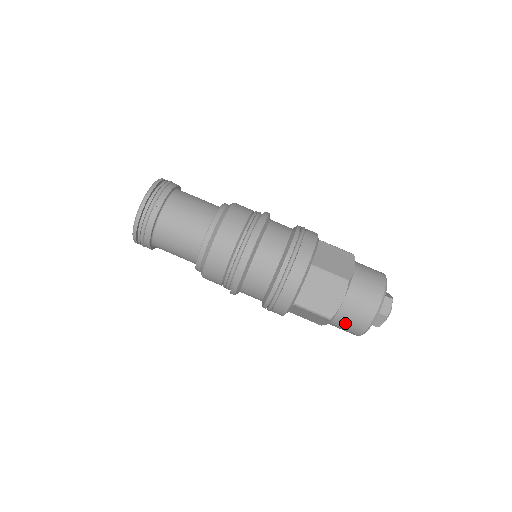
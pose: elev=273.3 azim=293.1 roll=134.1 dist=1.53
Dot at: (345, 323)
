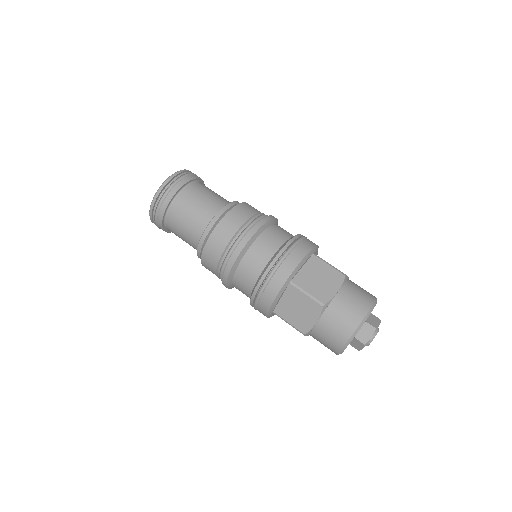
Dot at: (320, 341)
